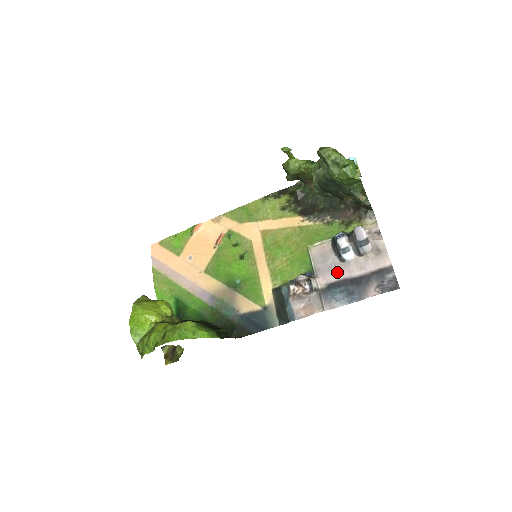
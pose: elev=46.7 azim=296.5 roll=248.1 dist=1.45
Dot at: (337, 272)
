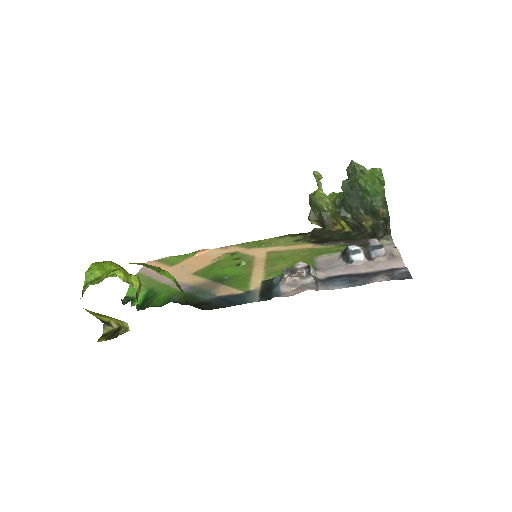
Dot at: (341, 270)
